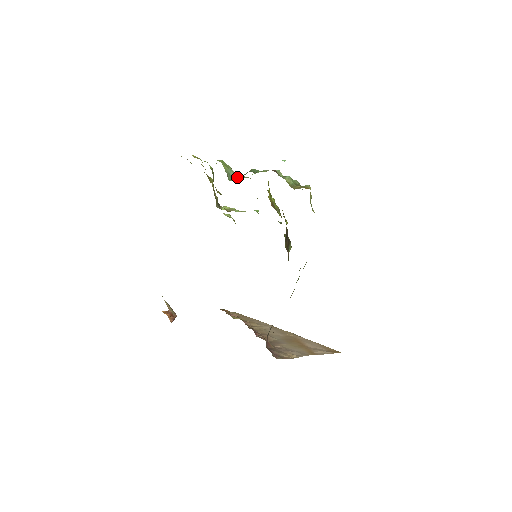
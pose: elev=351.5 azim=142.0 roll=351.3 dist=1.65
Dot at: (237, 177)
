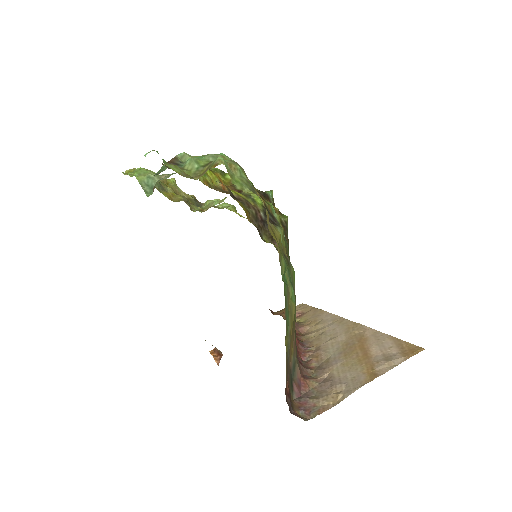
Dot at: occluded
